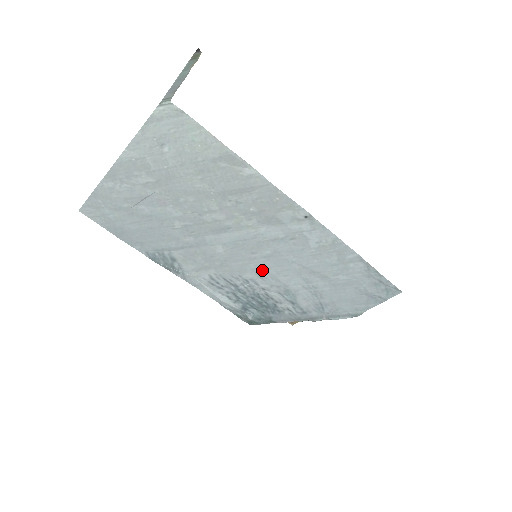
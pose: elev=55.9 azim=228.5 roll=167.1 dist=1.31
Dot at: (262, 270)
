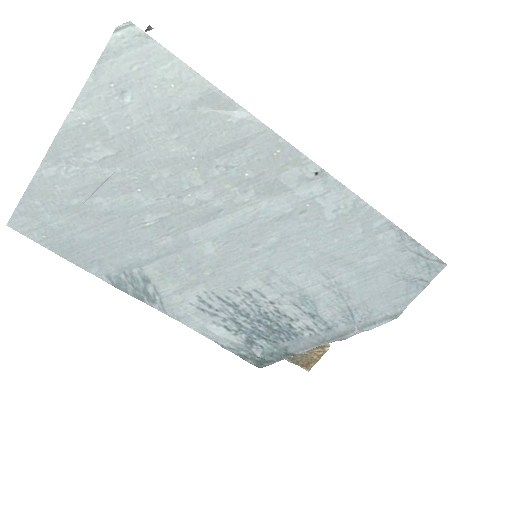
Dot at: (268, 271)
